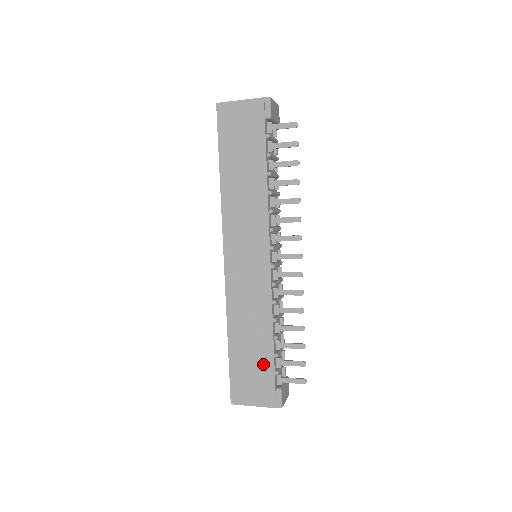
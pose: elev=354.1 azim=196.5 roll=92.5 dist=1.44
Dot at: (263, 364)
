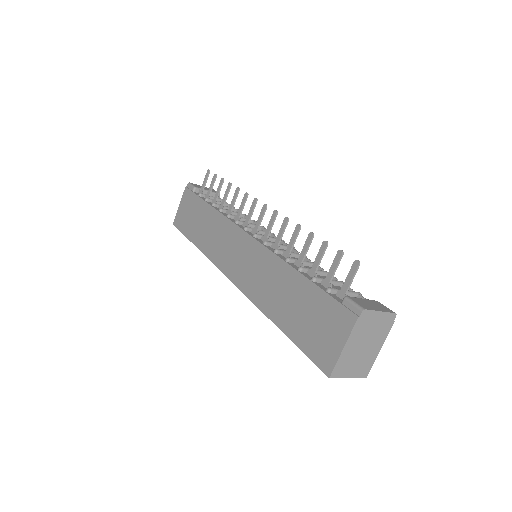
Dot at: (311, 300)
